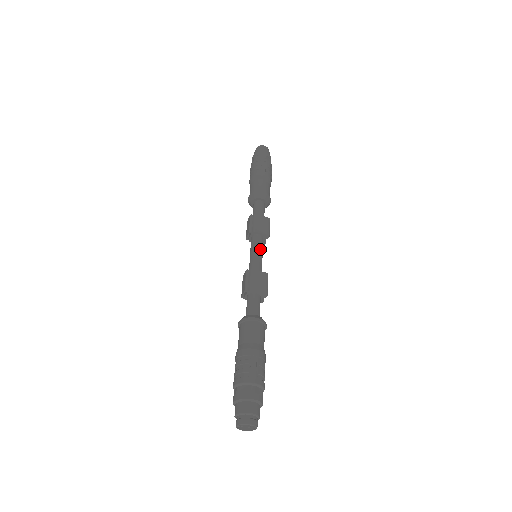
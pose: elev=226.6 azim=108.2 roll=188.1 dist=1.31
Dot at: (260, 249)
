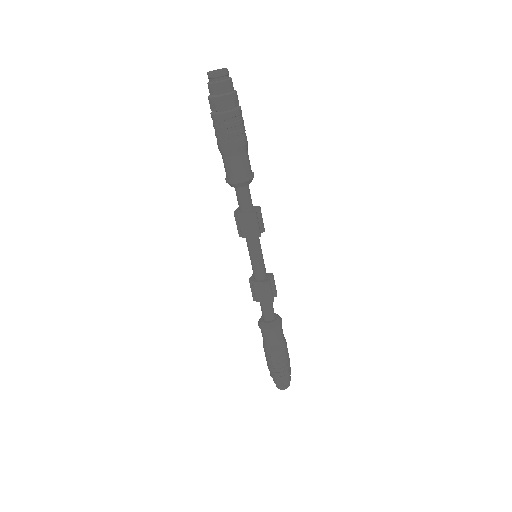
Dot at: (255, 255)
